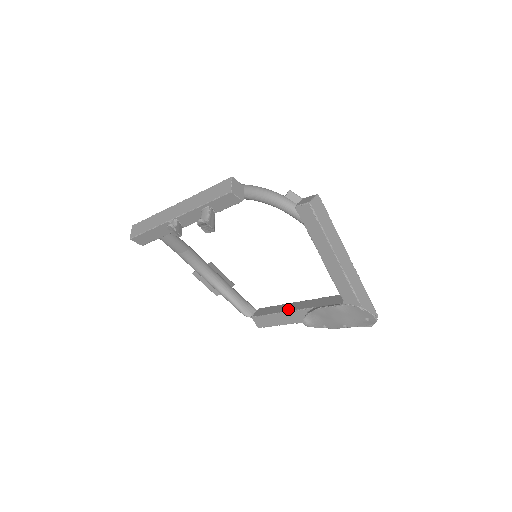
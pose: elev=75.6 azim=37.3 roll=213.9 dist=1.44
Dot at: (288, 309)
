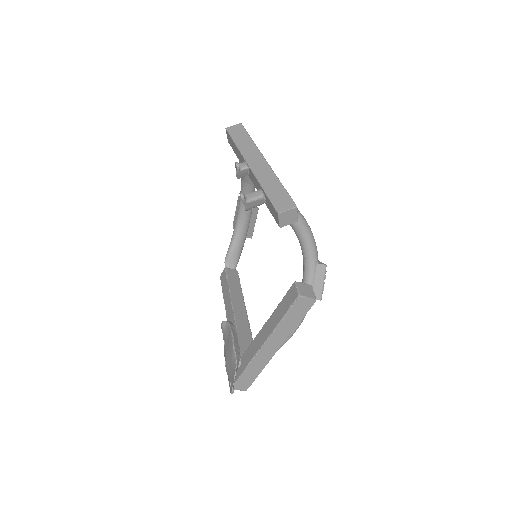
Dot at: (235, 301)
